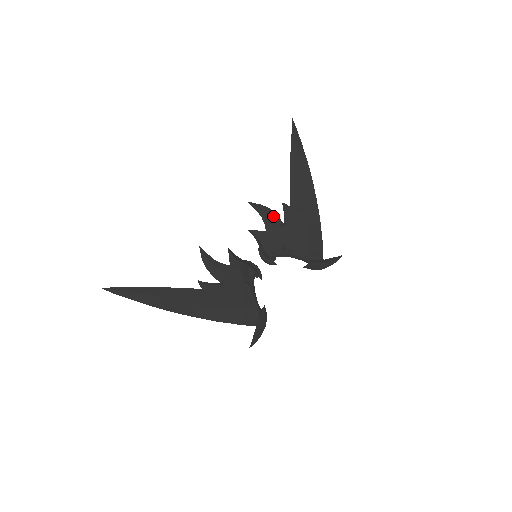
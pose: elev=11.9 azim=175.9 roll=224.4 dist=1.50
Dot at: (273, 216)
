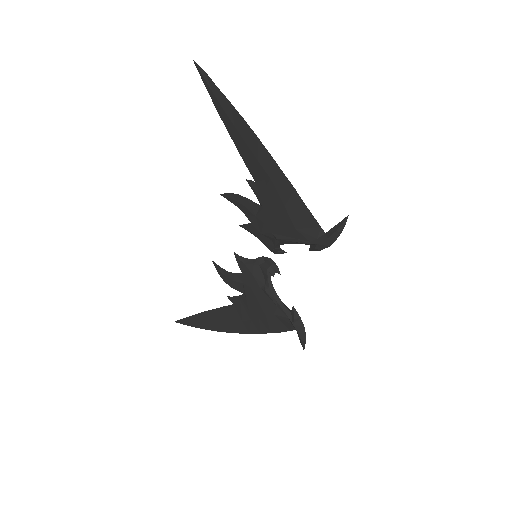
Dot at: (246, 202)
